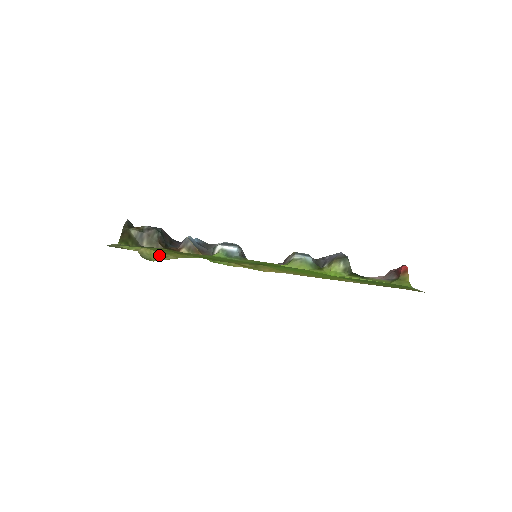
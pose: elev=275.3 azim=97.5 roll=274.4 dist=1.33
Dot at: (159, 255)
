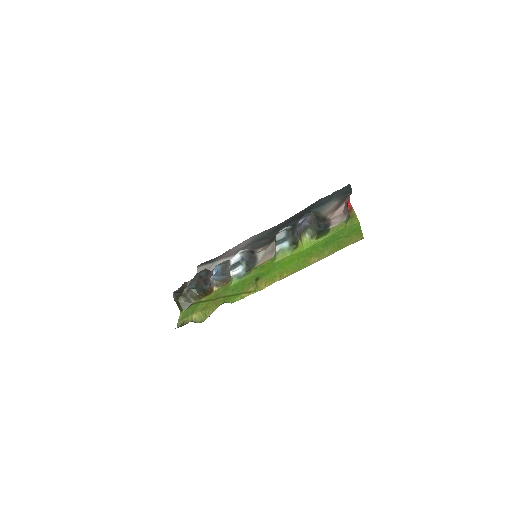
Dot at: (204, 313)
